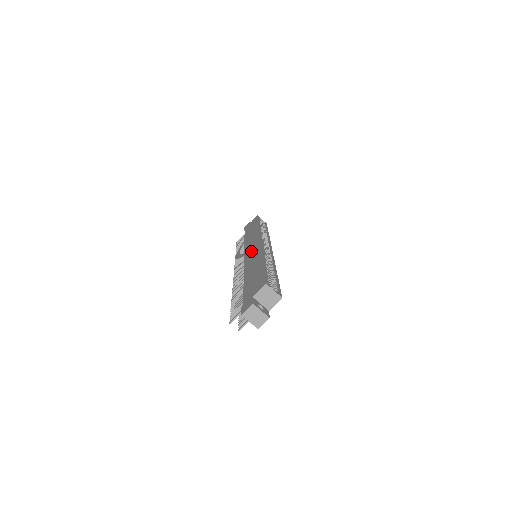
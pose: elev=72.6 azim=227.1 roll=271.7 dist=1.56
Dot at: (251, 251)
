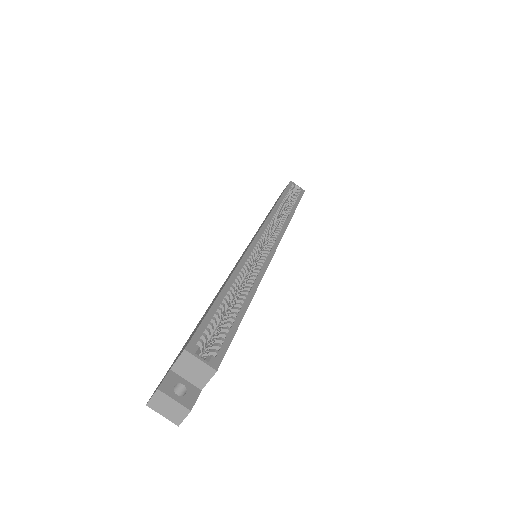
Dot at: occluded
